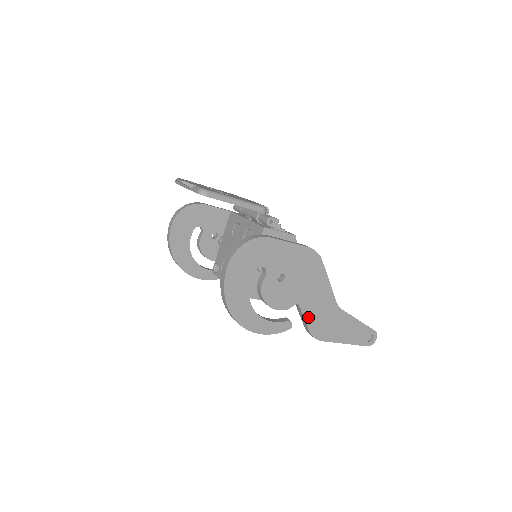
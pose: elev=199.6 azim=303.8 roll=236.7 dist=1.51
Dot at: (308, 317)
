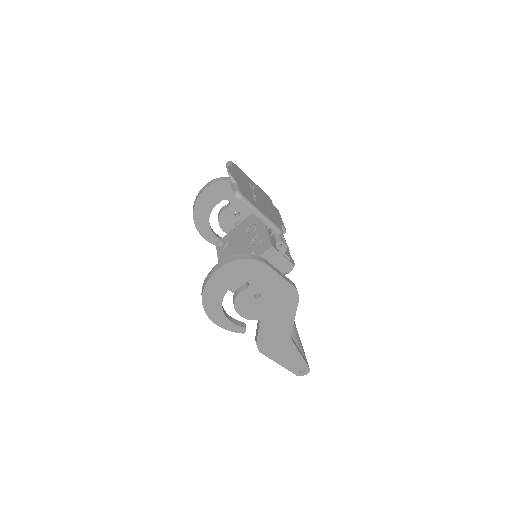
Dot at: (262, 333)
